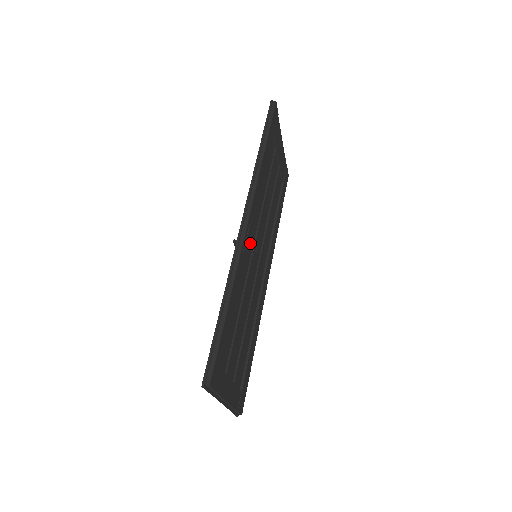
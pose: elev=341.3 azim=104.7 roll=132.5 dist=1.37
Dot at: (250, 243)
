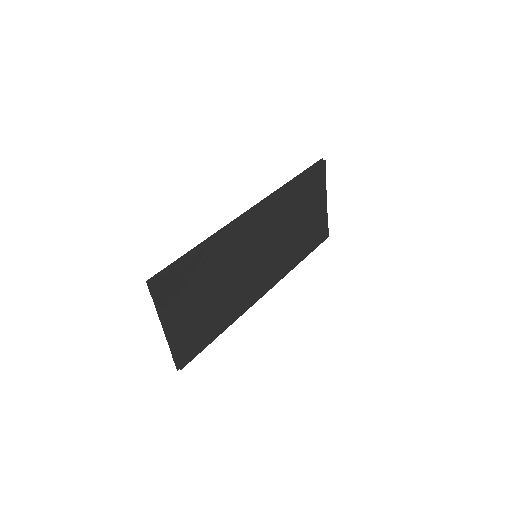
Dot at: occluded
